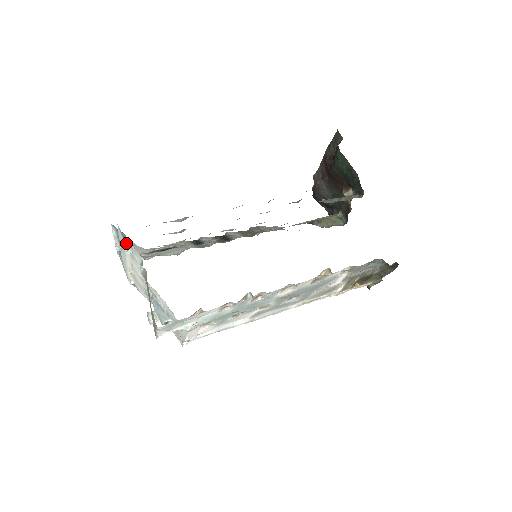
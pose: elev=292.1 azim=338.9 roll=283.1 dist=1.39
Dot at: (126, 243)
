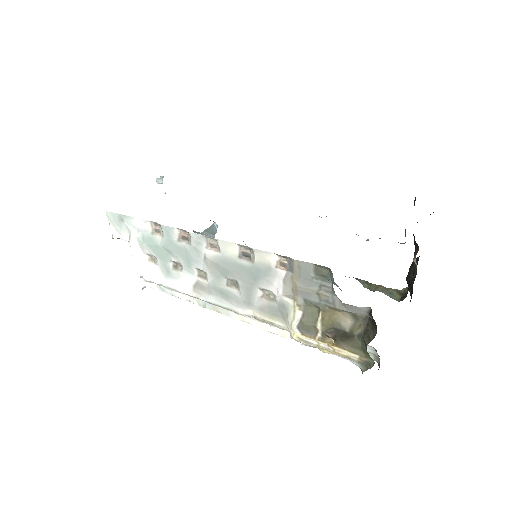
Dot at: (162, 178)
